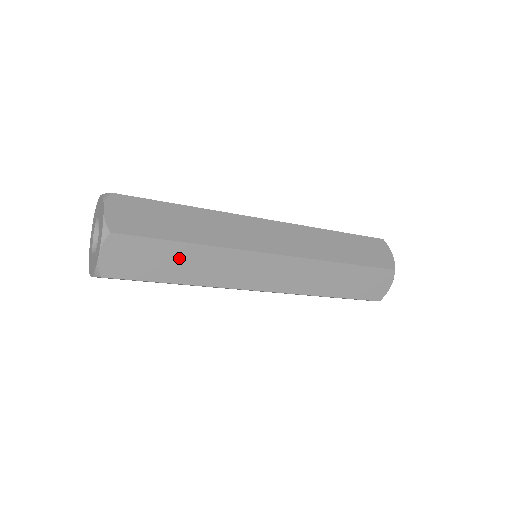
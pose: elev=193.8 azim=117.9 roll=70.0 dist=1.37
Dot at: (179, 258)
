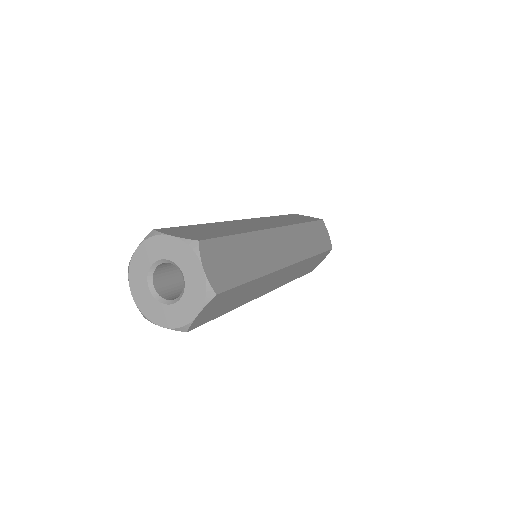
Dot at: (242, 293)
